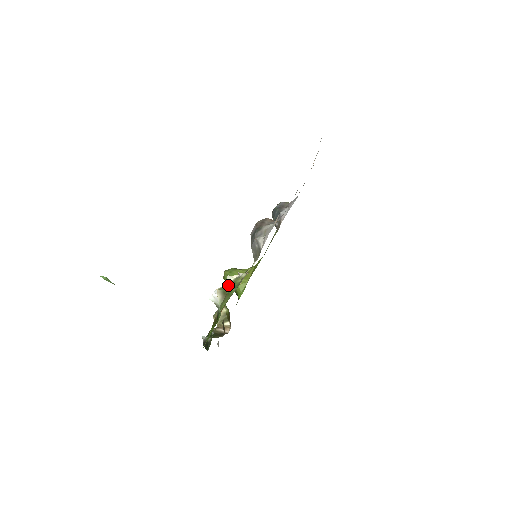
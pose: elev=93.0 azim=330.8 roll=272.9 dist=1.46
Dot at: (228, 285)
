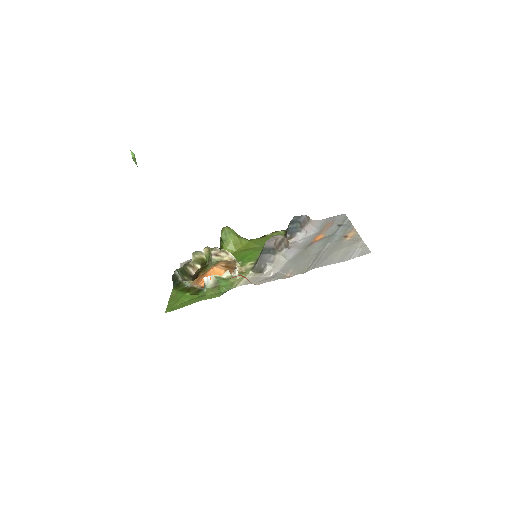
Dot at: (223, 278)
